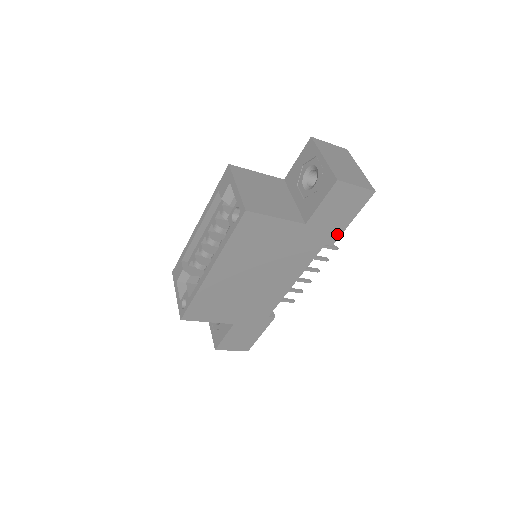
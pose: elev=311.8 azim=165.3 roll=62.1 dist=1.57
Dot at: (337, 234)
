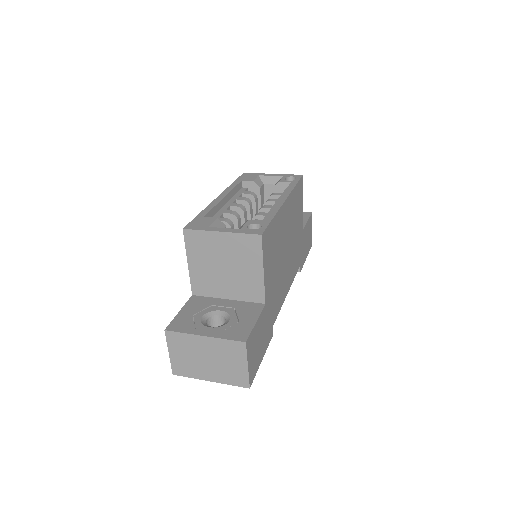
Dot at: (303, 262)
